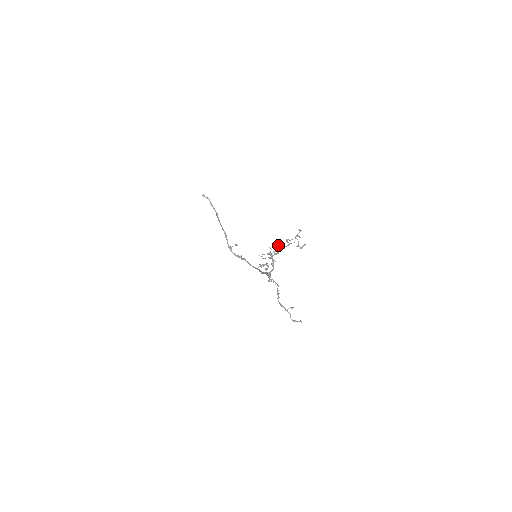
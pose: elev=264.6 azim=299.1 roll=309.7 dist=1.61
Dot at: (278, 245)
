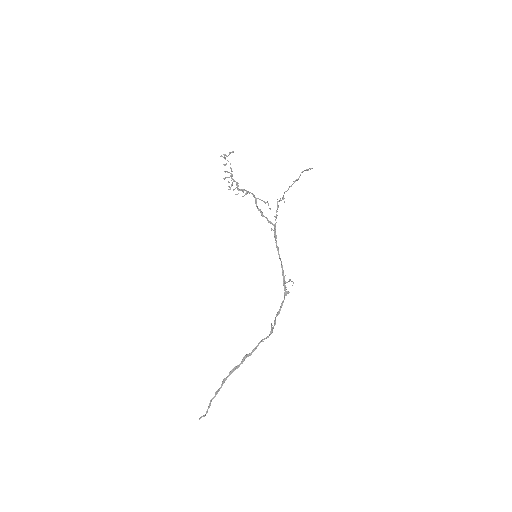
Dot at: occluded
